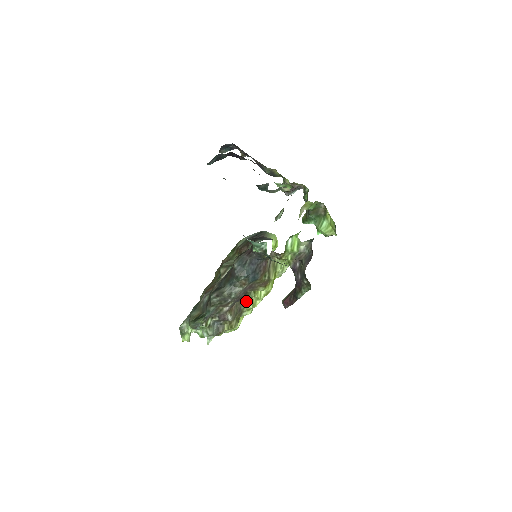
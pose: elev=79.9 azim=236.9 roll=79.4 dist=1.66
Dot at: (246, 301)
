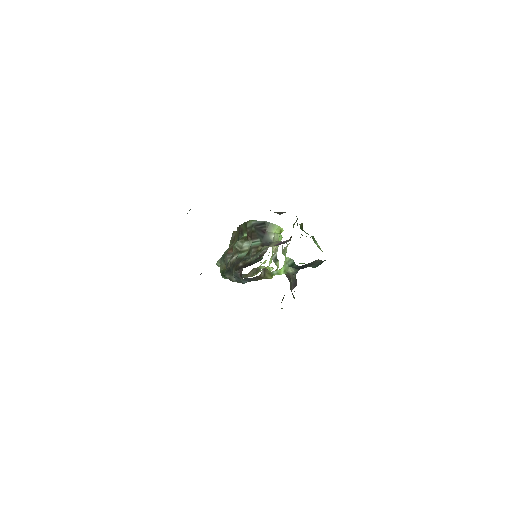
Dot at: (260, 267)
